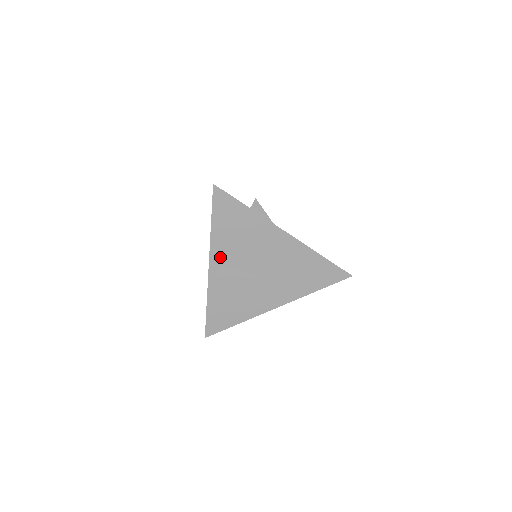
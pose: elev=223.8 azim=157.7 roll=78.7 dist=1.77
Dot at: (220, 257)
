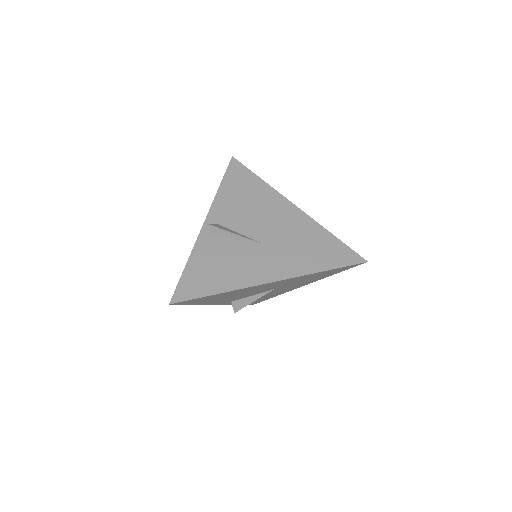
Dot at: (219, 215)
